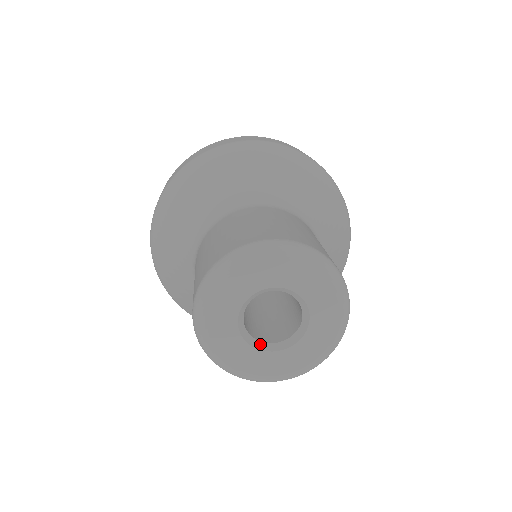
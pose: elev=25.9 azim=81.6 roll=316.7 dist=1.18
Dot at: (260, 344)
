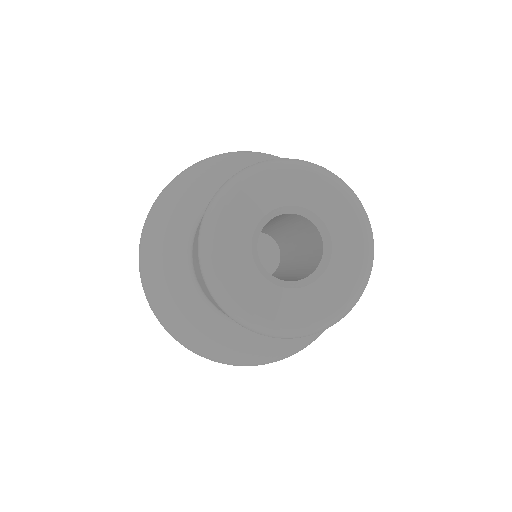
Dot at: (261, 267)
